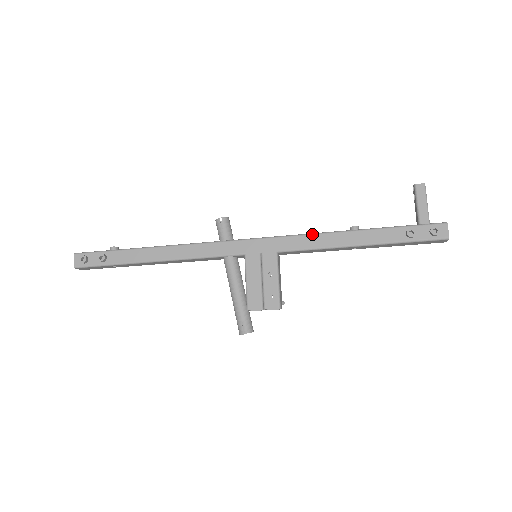
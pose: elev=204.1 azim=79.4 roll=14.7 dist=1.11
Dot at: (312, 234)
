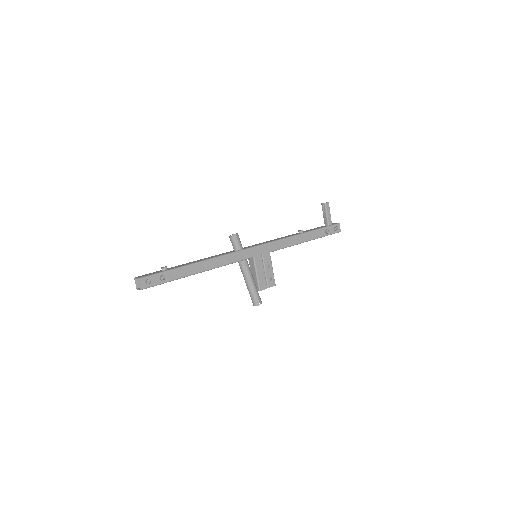
Dot at: (286, 238)
